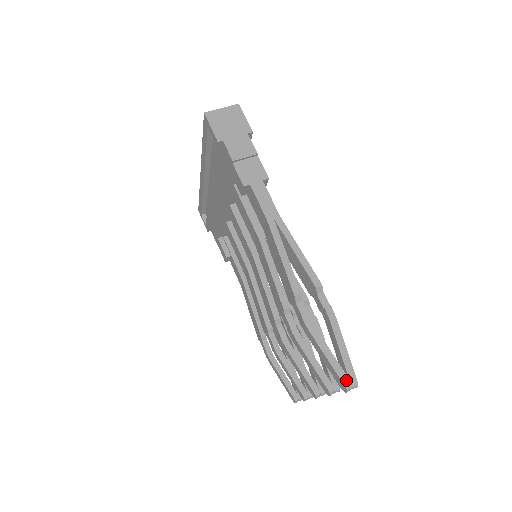
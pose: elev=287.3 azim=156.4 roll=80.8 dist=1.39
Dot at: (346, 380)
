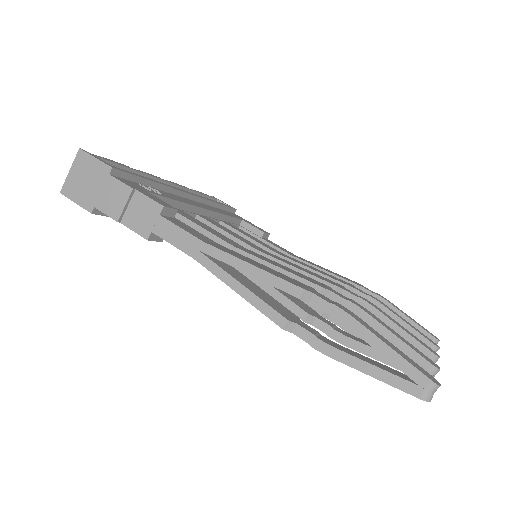
Dot at: (416, 390)
